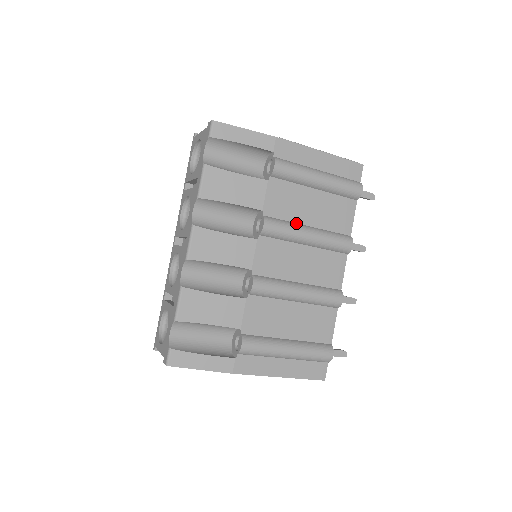
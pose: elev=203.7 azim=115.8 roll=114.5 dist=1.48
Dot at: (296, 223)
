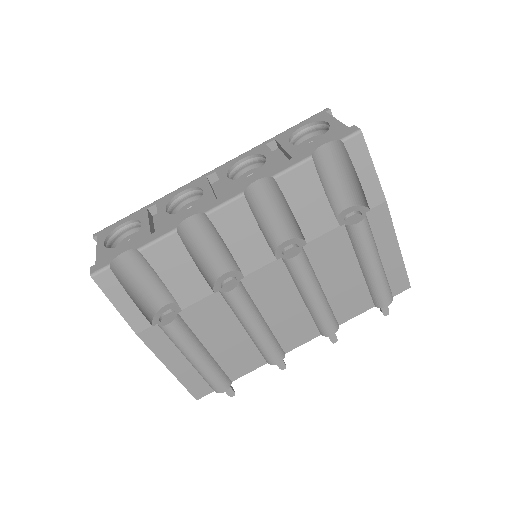
Dot at: (317, 278)
